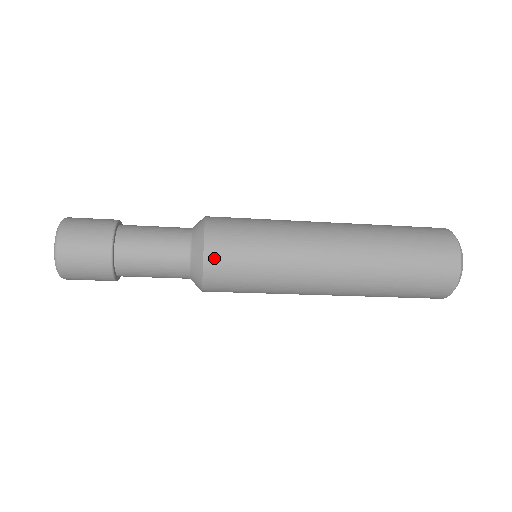
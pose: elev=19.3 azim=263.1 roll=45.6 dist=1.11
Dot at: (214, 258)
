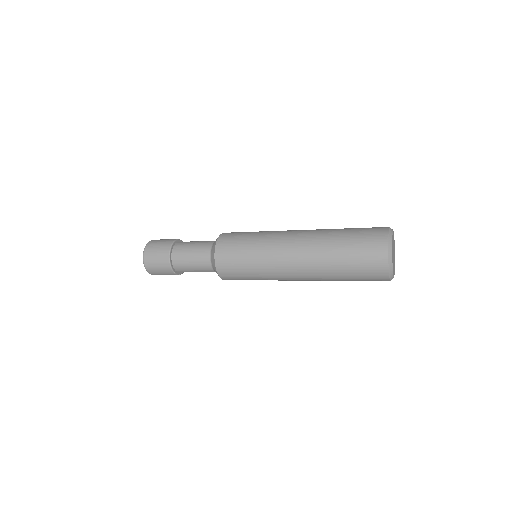
Dot at: (220, 254)
